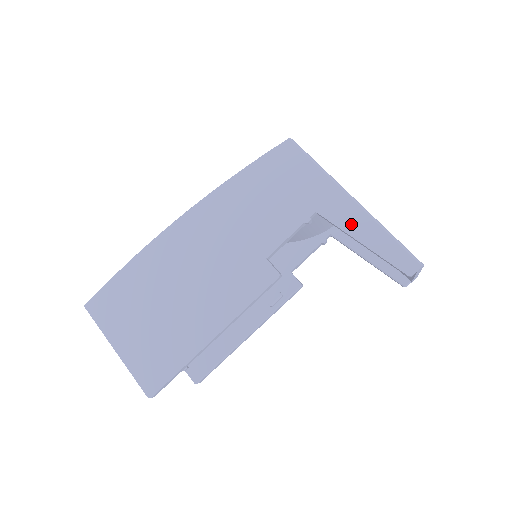
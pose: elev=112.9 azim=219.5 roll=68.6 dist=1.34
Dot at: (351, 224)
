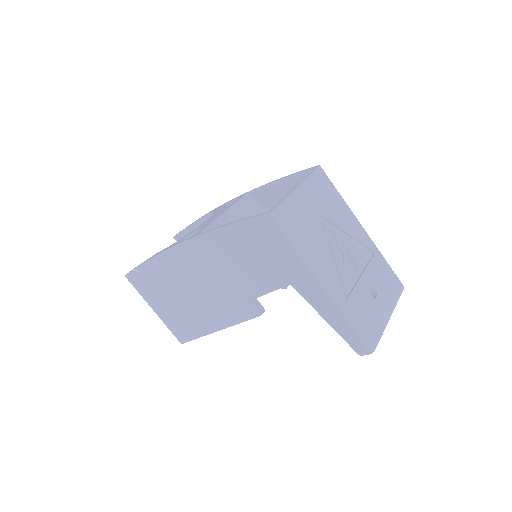
Dot at: (319, 305)
